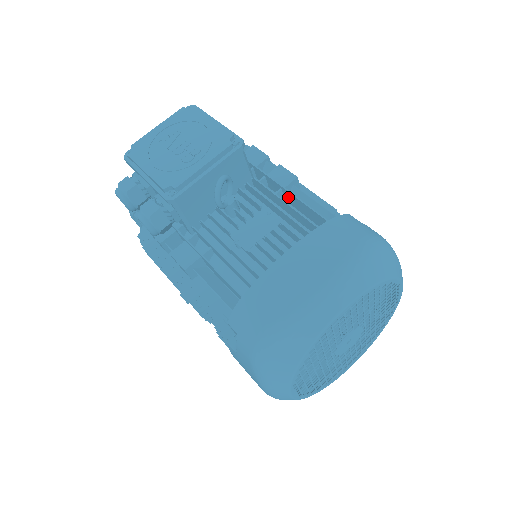
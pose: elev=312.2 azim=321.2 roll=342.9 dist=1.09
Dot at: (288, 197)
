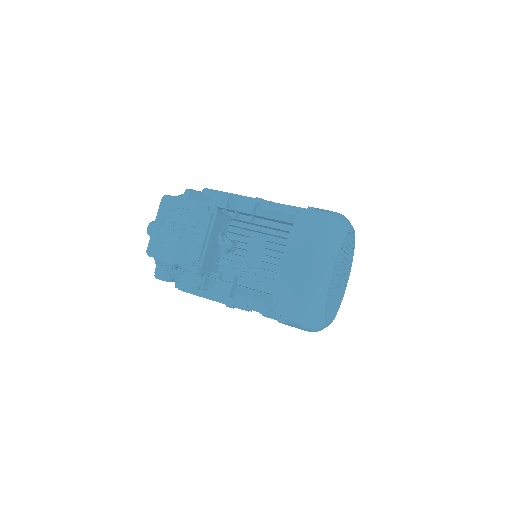
Dot at: (258, 217)
